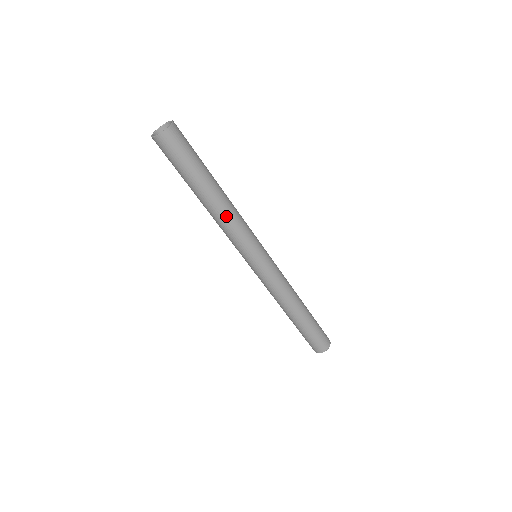
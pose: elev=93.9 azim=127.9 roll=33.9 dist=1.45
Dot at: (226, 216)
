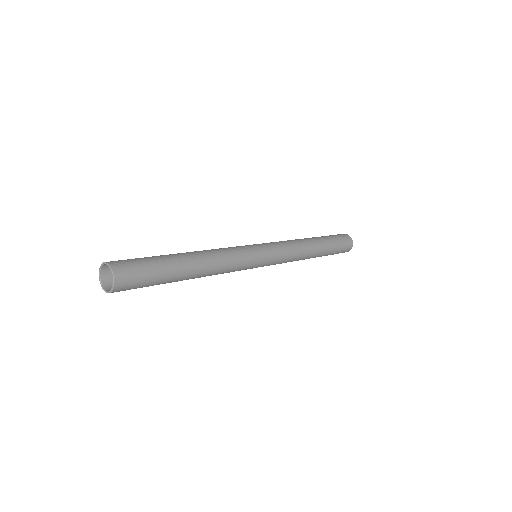
Dot at: (213, 274)
